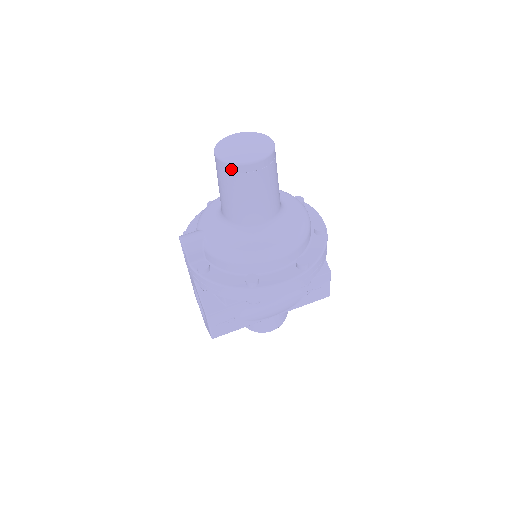
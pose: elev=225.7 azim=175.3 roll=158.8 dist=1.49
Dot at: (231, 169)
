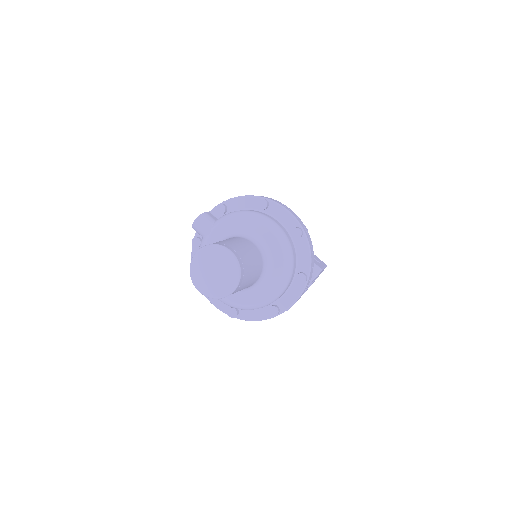
Dot at: occluded
